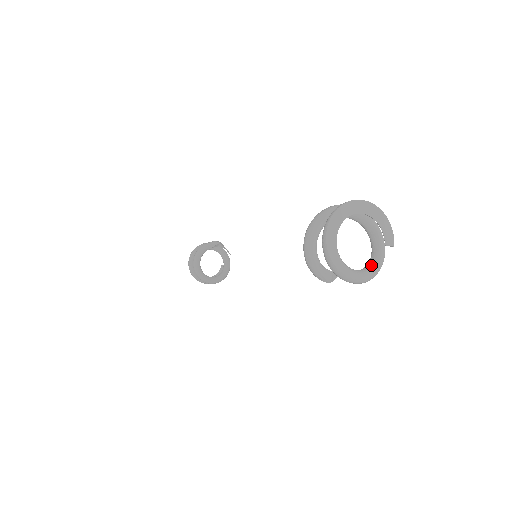
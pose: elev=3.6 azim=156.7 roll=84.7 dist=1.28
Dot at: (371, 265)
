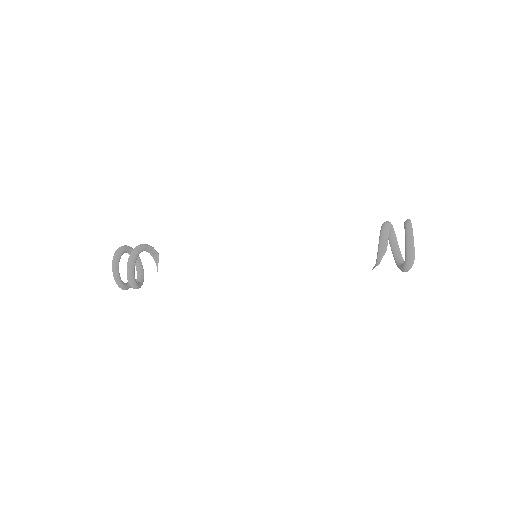
Dot at: occluded
